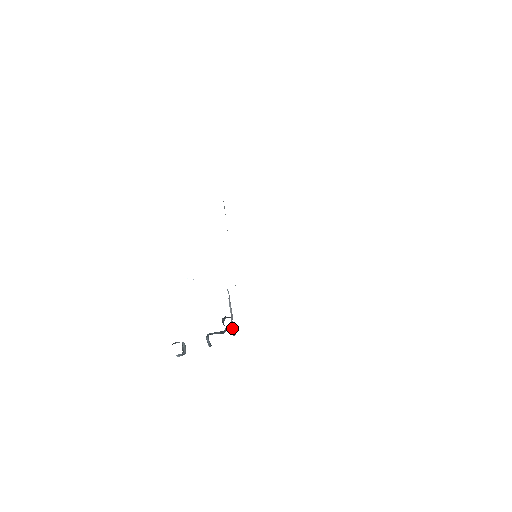
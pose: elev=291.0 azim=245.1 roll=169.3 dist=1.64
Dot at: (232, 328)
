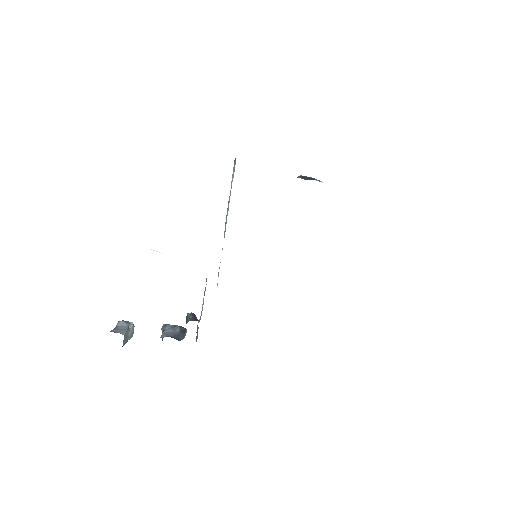
Dot at: occluded
